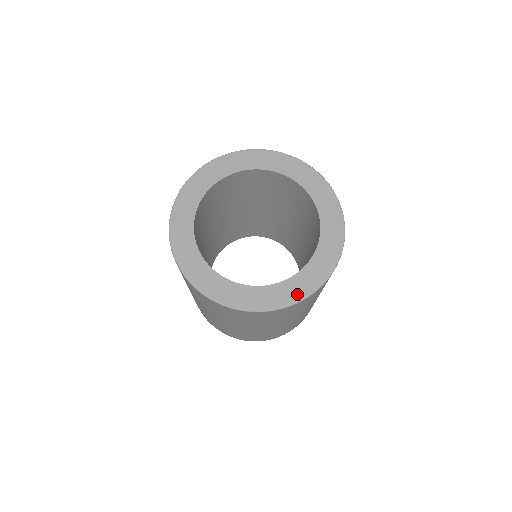
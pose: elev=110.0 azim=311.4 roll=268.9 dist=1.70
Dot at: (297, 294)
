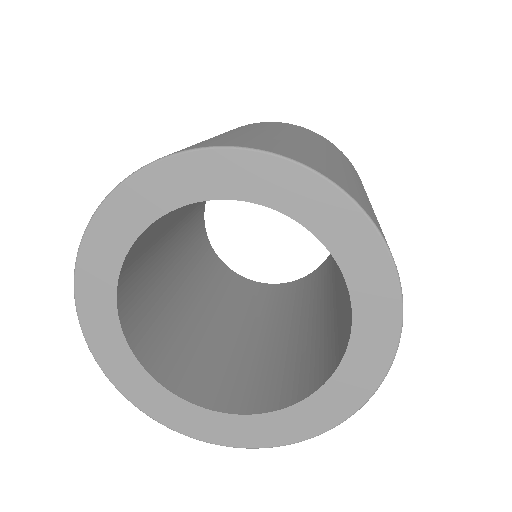
Dot at: (260, 439)
